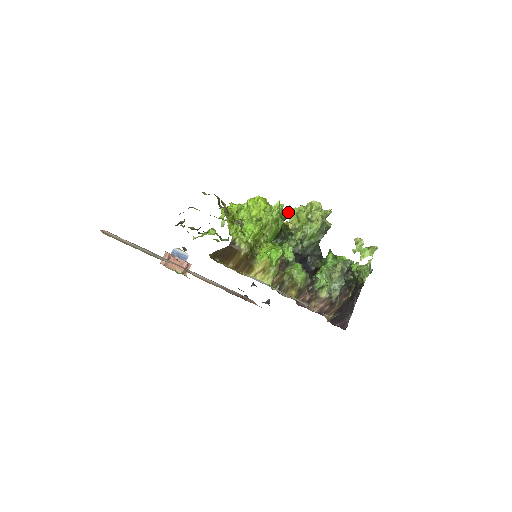
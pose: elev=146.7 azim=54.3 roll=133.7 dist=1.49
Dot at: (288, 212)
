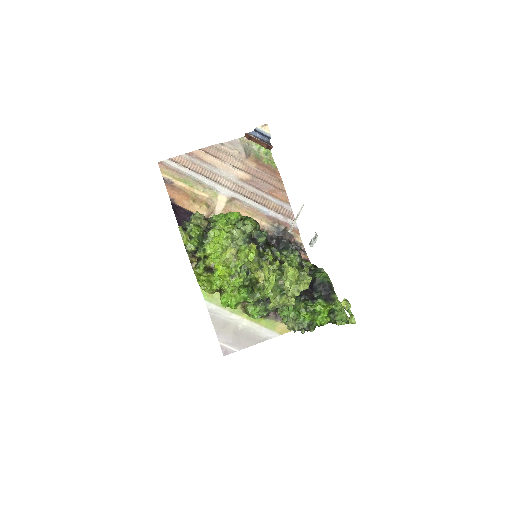
Dot at: occluded
